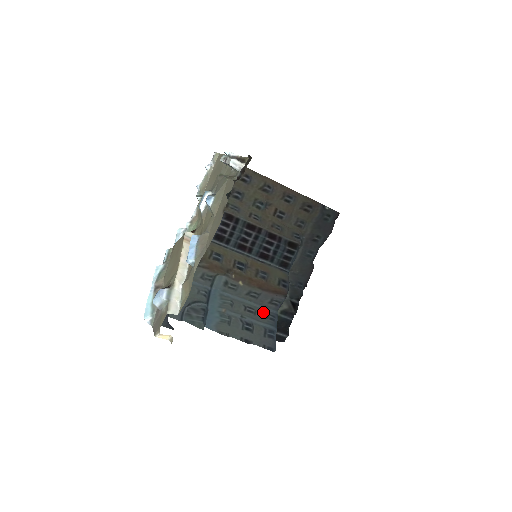
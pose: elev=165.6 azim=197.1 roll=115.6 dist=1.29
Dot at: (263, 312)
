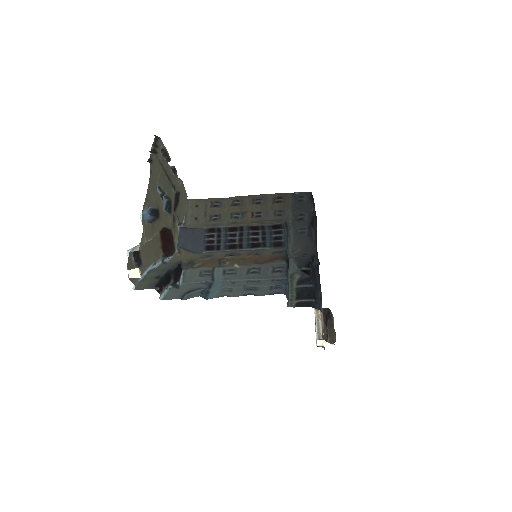
Dot at: (269, 280)
